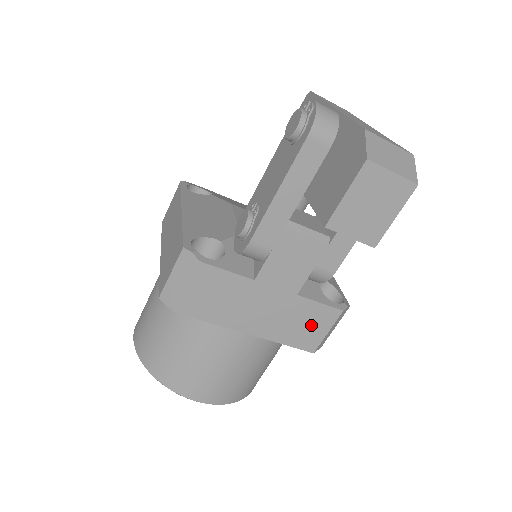
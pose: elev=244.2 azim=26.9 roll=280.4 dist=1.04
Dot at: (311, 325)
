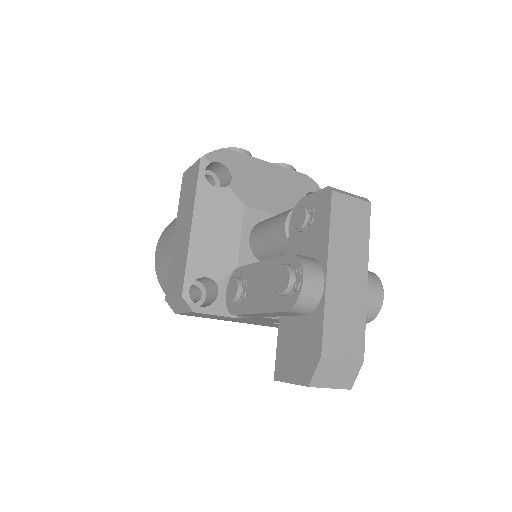
Dot at: occluded
